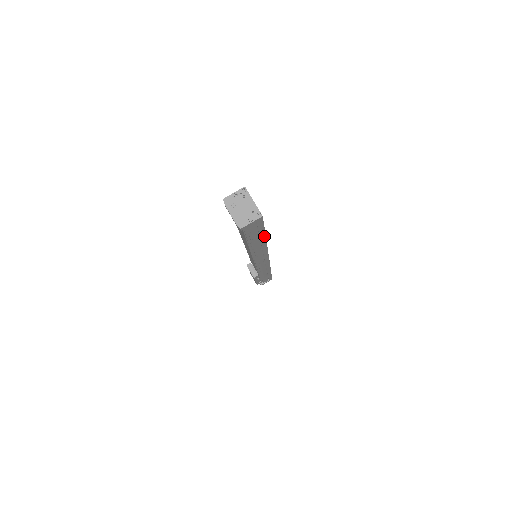
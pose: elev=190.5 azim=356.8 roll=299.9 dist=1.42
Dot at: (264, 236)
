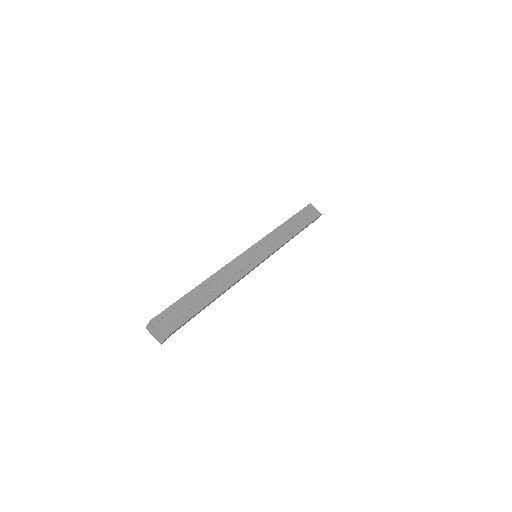
Dot at: (204, 307)
